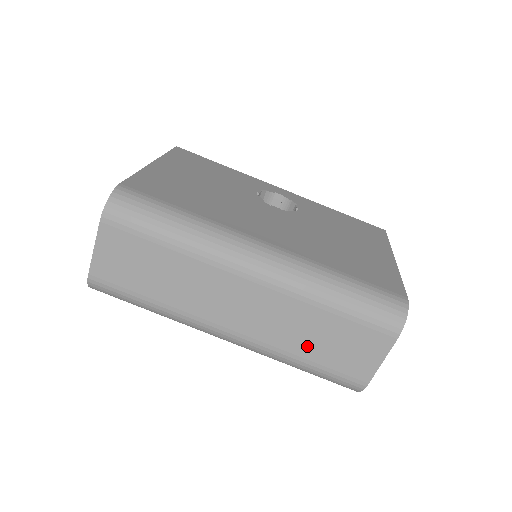
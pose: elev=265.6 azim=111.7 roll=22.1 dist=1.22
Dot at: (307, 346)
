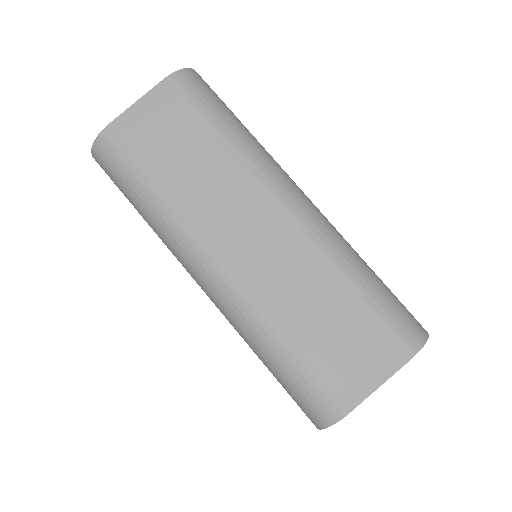
Dot at: (302, 324)
